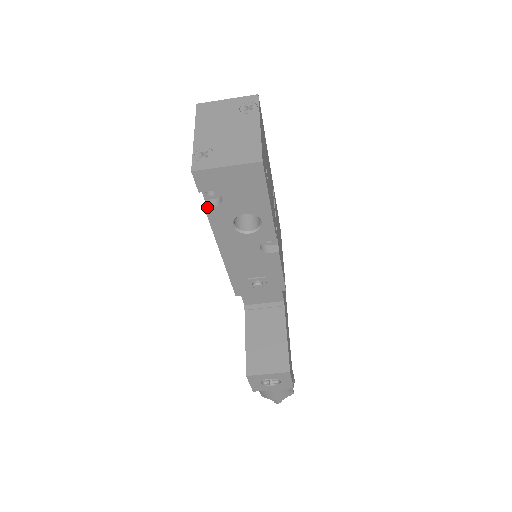
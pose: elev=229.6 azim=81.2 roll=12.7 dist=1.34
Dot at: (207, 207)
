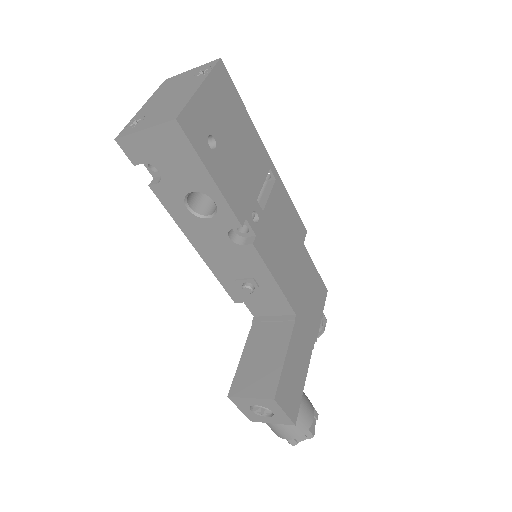
Dot at: (151, 184)
